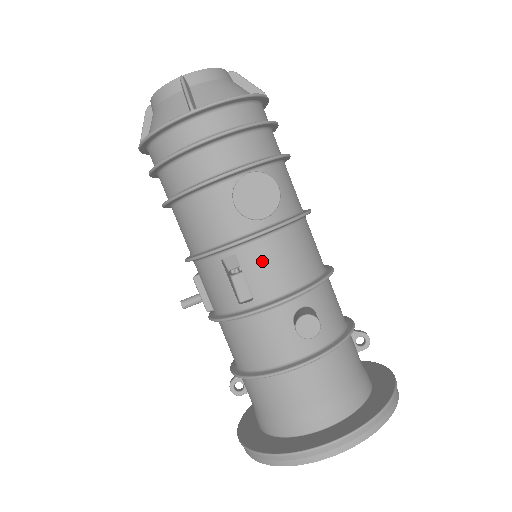
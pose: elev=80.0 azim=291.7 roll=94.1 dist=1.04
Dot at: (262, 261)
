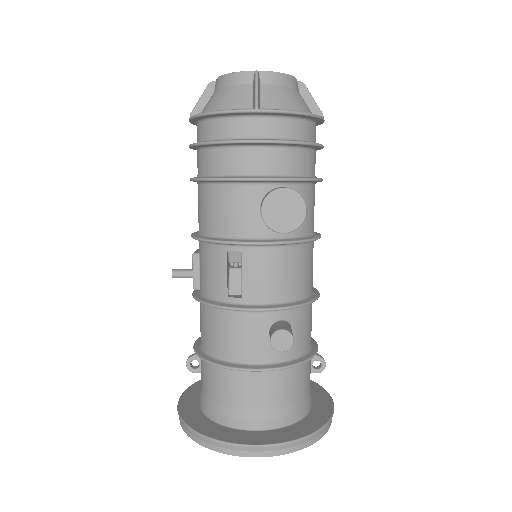
Dot at: (264, 267)
